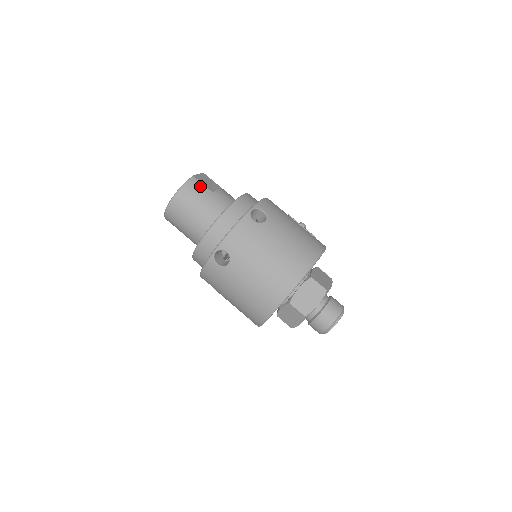
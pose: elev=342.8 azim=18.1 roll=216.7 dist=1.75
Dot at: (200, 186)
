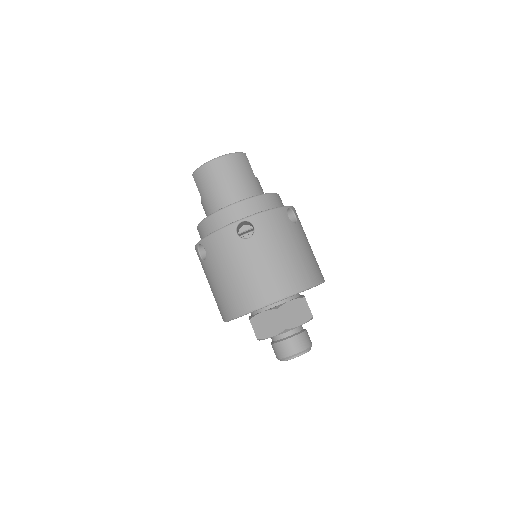
Dot at: (248, 164)
